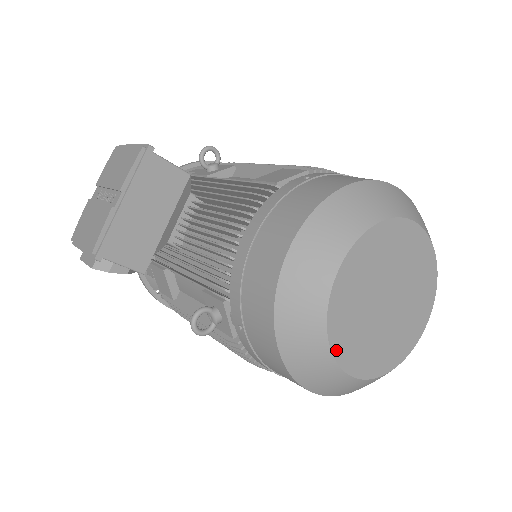
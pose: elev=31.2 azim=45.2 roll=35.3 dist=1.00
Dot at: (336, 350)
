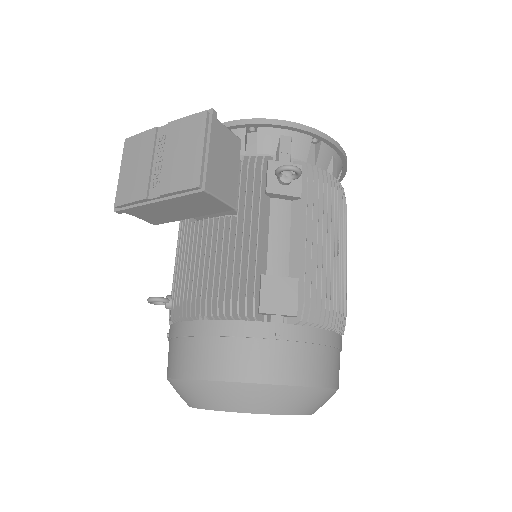
Dot at: occluded
